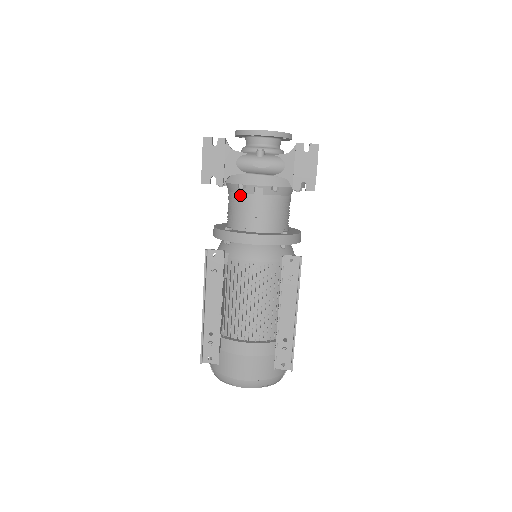
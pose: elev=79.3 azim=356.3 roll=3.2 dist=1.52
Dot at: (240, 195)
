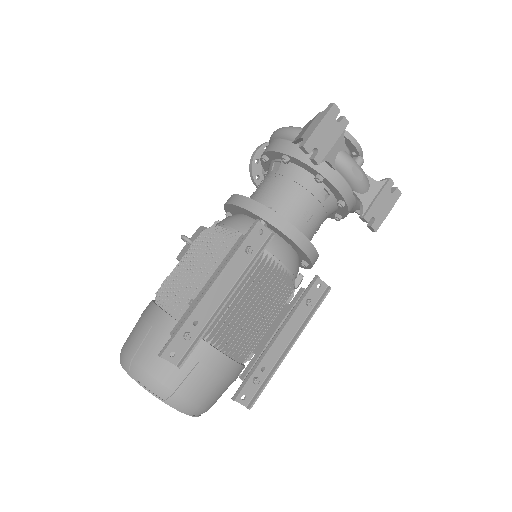
Dot at: (303, 185)
